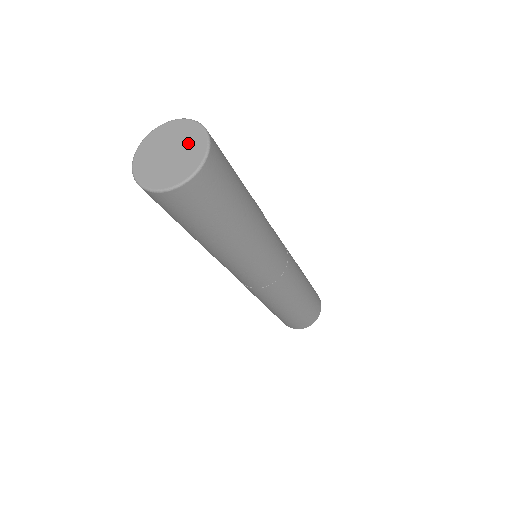
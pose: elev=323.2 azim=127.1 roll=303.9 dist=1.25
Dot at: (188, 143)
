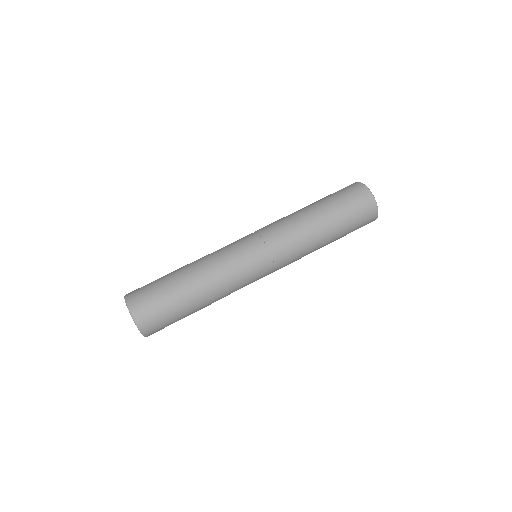
Dot at: occluded
